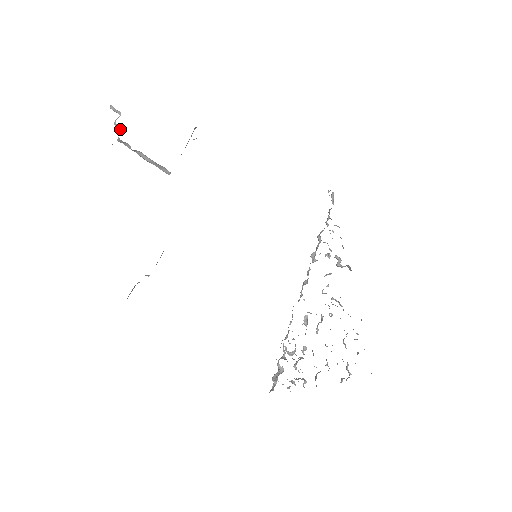
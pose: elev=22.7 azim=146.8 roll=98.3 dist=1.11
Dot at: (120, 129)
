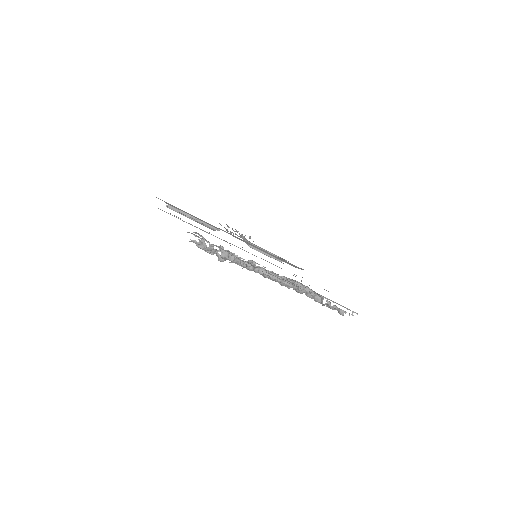
Dot at: occluded
